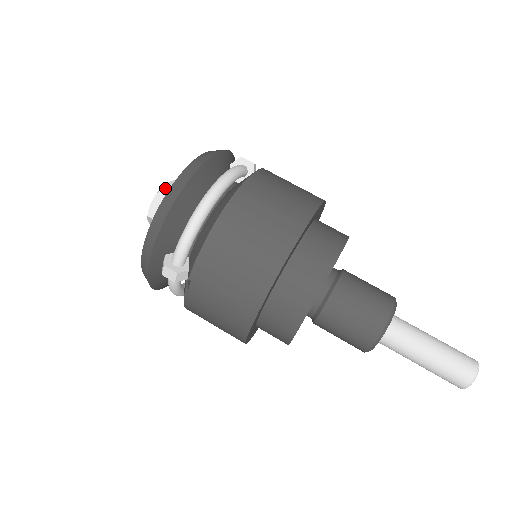
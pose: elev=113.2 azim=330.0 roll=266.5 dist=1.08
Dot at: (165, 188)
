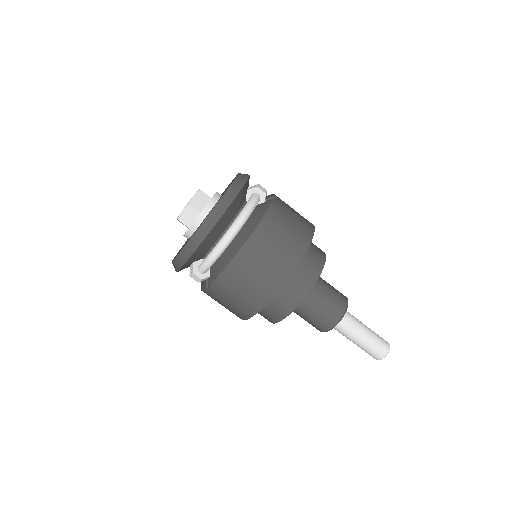
Dot at: (194, 200)
